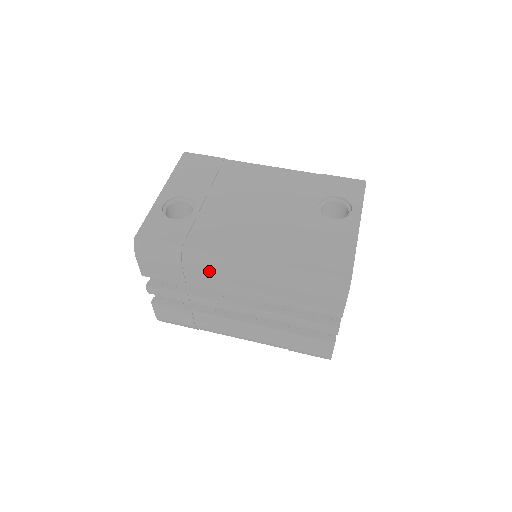
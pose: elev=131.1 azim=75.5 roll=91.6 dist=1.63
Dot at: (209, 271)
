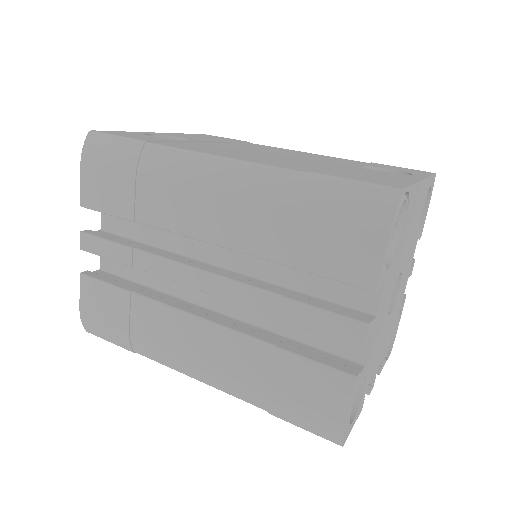
Dot at: (171, 181)
